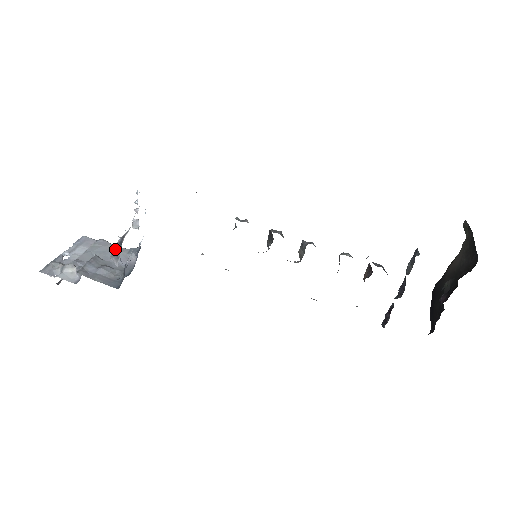
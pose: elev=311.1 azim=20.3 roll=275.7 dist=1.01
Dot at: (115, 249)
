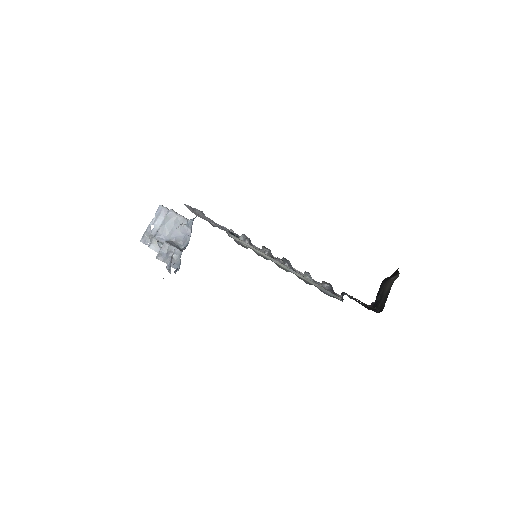
Dot at: (168, 268)
